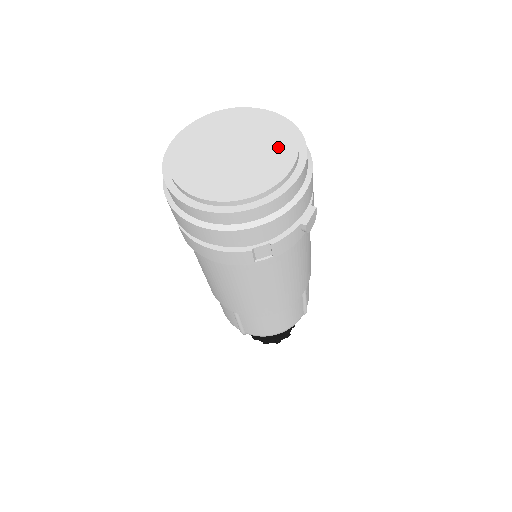
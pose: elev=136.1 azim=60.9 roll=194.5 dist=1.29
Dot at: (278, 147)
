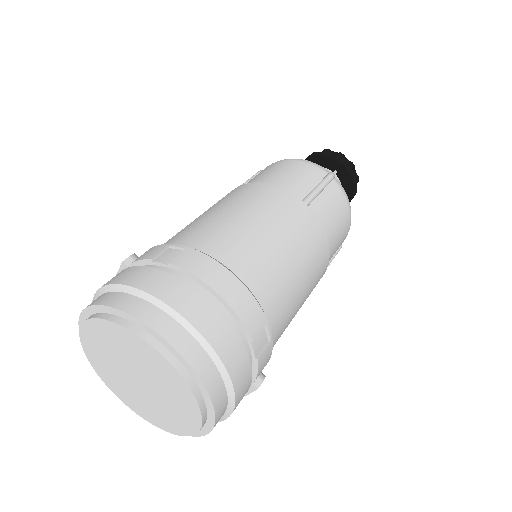
Dot at: (181, 408)
